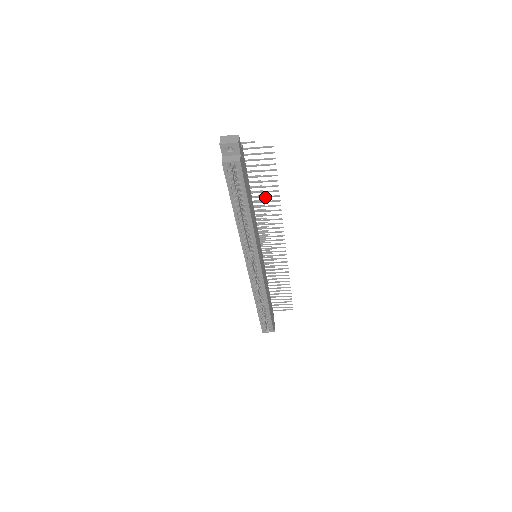
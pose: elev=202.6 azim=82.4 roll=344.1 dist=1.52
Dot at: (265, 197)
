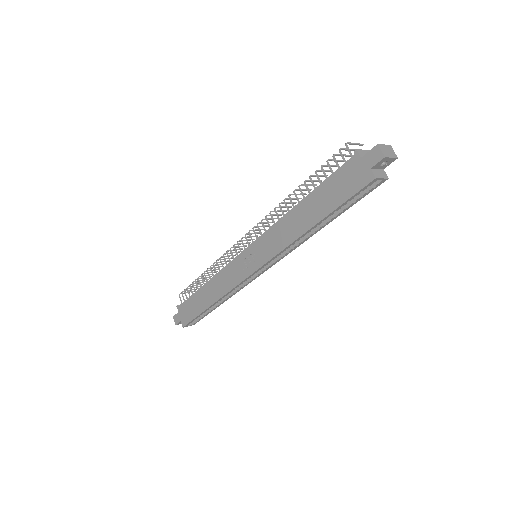
Dot at: occluded
